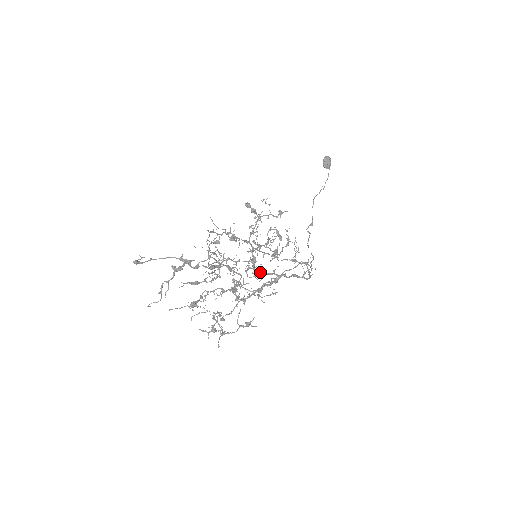
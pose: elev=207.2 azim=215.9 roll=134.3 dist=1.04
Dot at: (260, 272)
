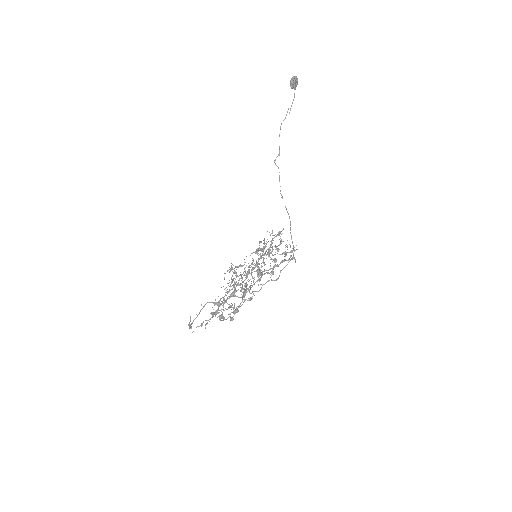
Dot at: (261, 272)
